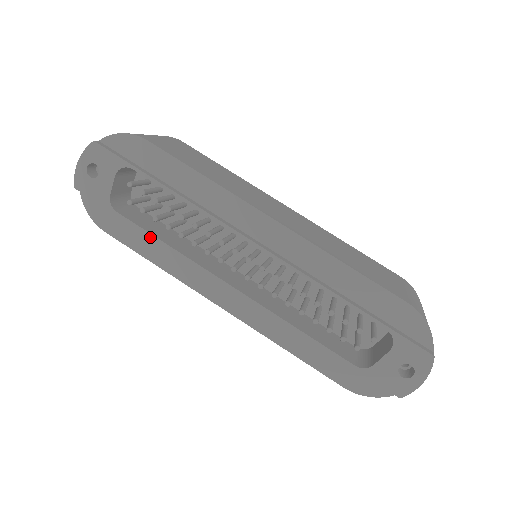
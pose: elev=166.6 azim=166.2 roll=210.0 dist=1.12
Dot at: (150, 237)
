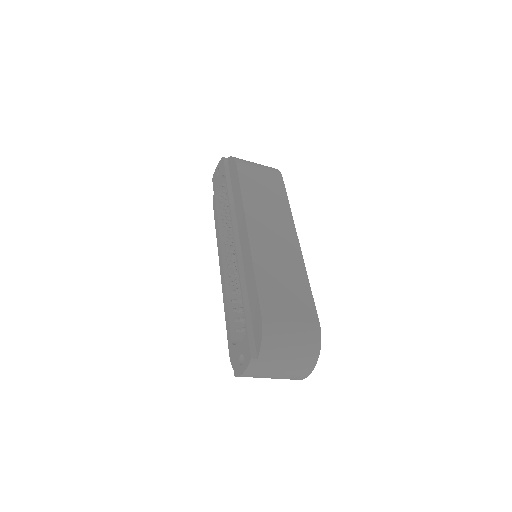
Dot at: occluded
